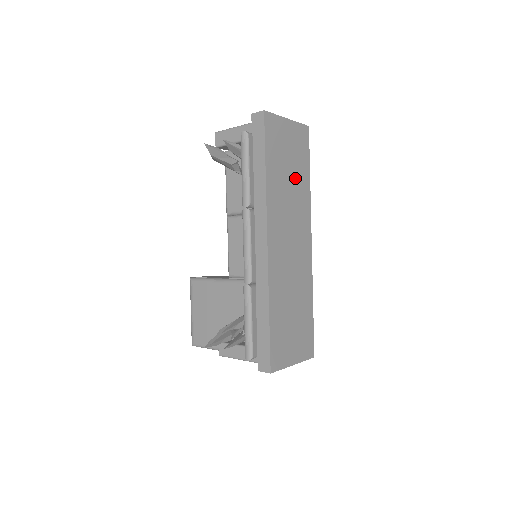
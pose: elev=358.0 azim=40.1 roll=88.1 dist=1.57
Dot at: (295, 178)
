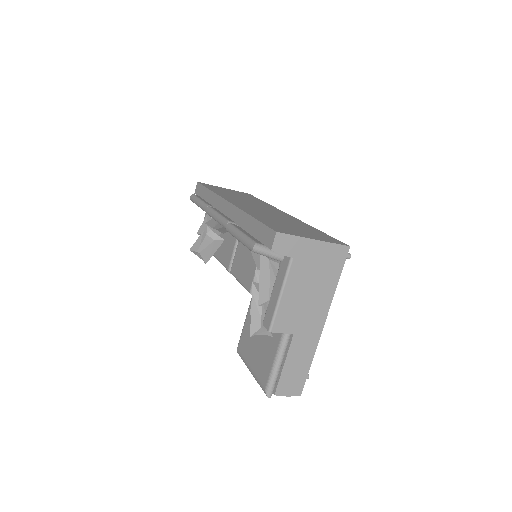
Dot at: (246, 198)
